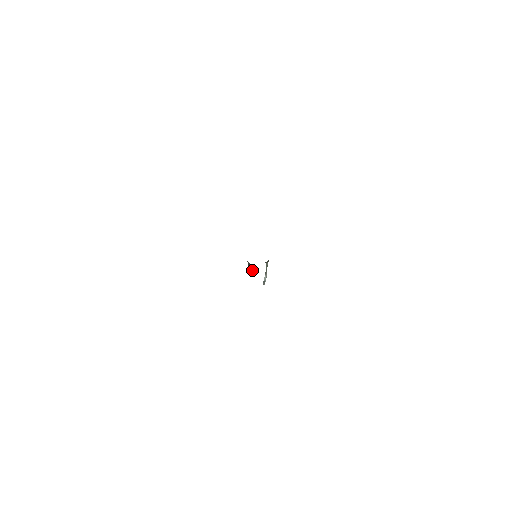
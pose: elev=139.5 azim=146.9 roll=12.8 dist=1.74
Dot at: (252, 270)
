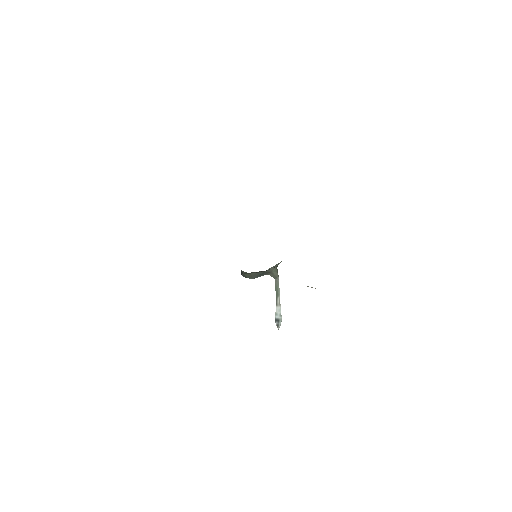
Dot at: (243, 275)
